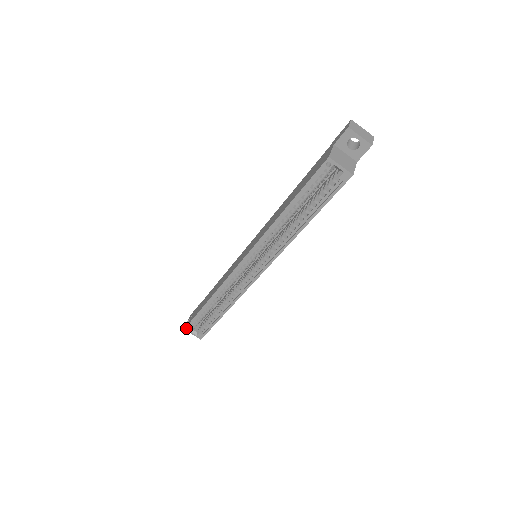
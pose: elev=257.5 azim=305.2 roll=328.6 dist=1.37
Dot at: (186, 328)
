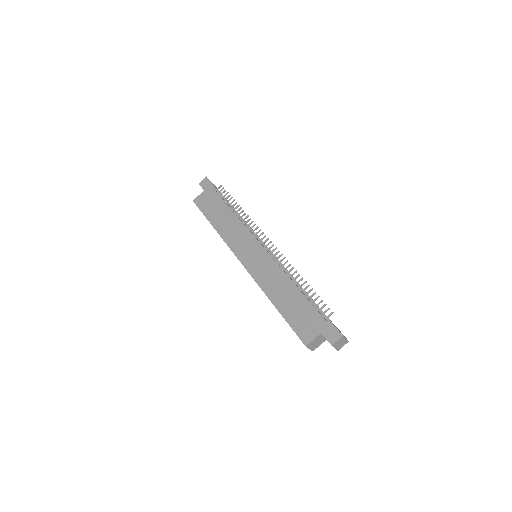
Dot at: (194, 202)
